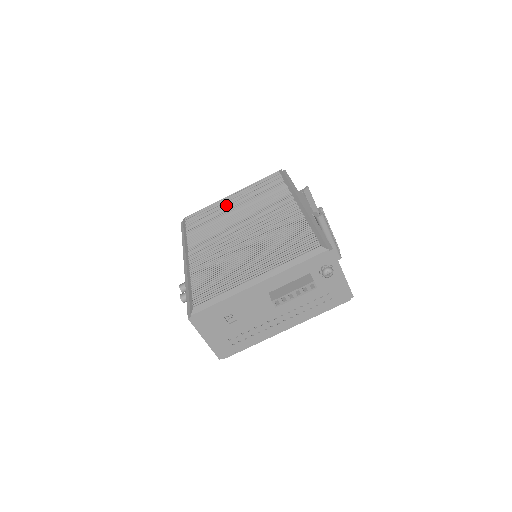
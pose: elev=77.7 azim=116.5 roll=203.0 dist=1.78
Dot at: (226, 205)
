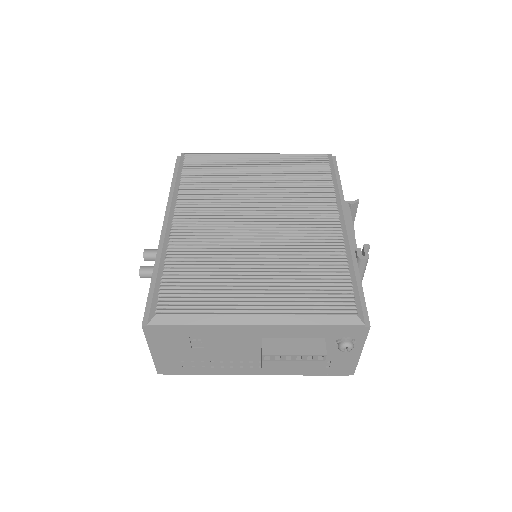
Dot at: (246, 167)
